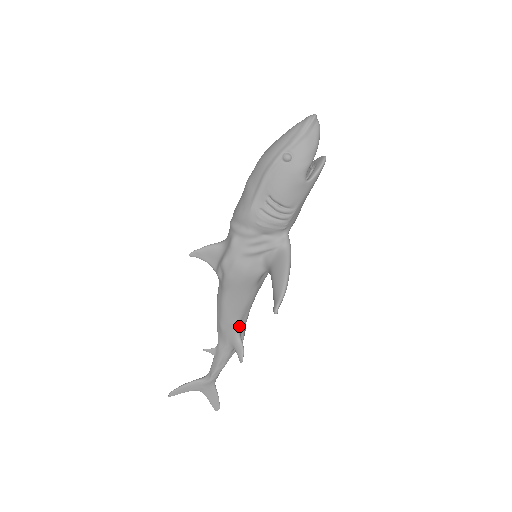
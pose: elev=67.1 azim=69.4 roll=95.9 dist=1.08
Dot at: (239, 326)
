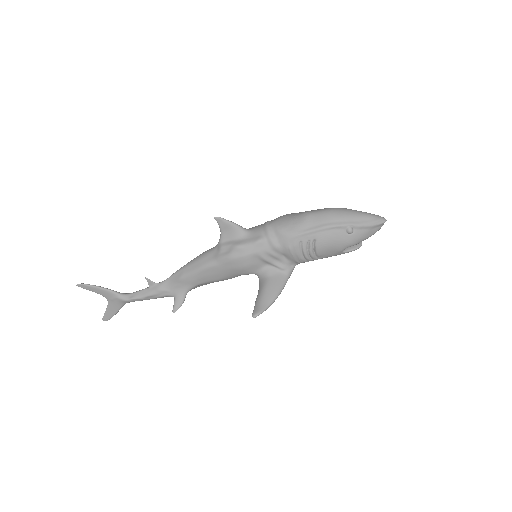
Dot at: (195, 287)
